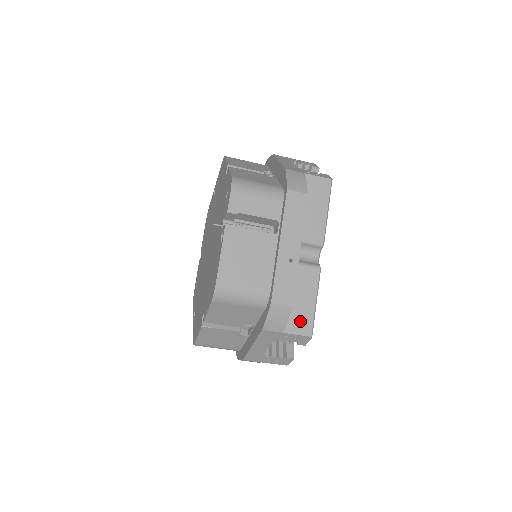
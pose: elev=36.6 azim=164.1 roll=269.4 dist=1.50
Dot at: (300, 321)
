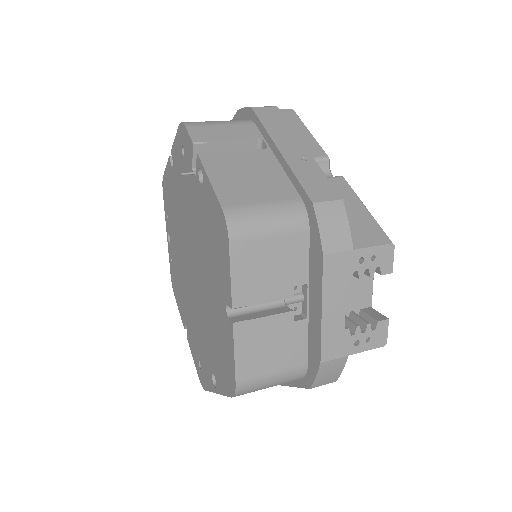
Dot at: (364, 231)
